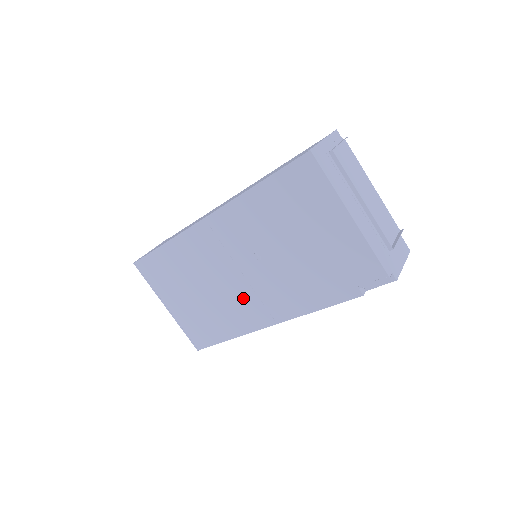
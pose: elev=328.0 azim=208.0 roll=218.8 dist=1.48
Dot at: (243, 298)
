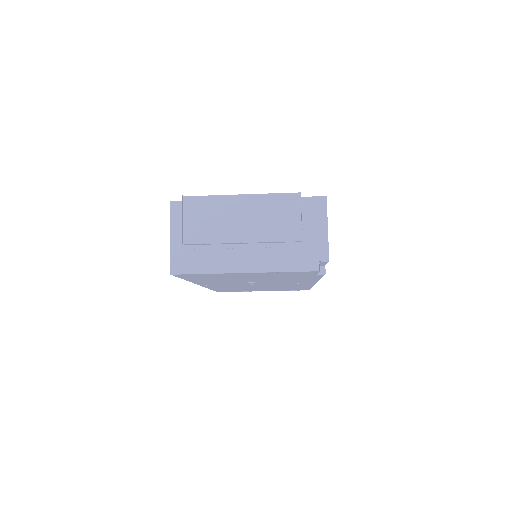
Dot at: occluded
